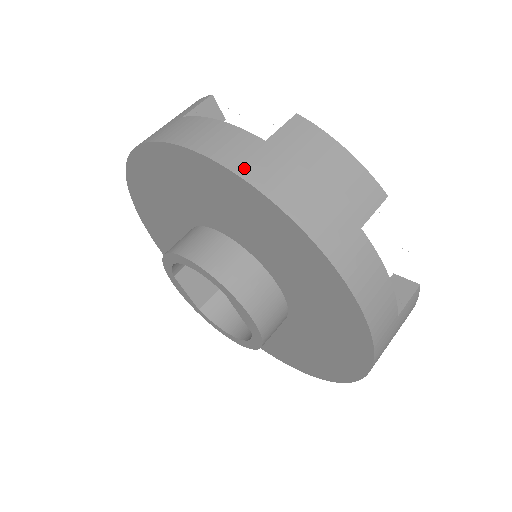
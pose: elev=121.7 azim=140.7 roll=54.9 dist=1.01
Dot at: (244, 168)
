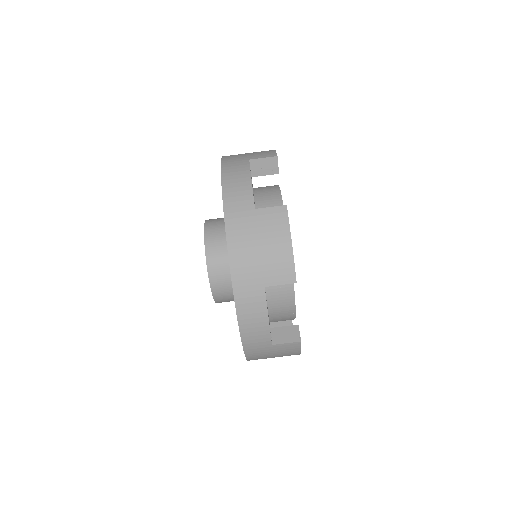
Dot at: (230, 216)
